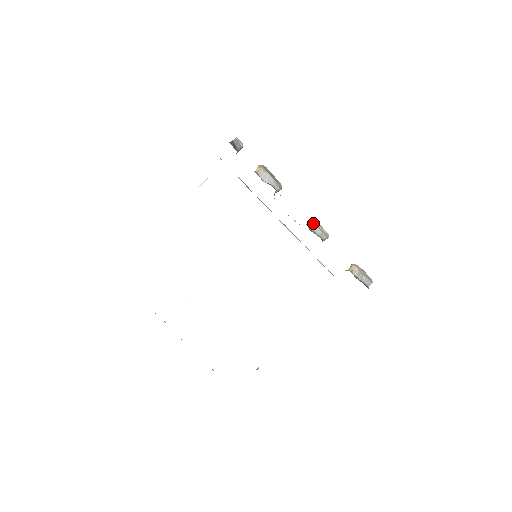
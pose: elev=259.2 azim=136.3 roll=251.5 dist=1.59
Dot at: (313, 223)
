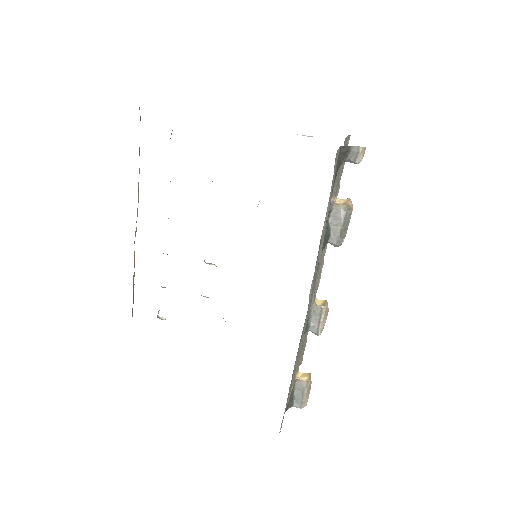
Dot at: (321, 309)
